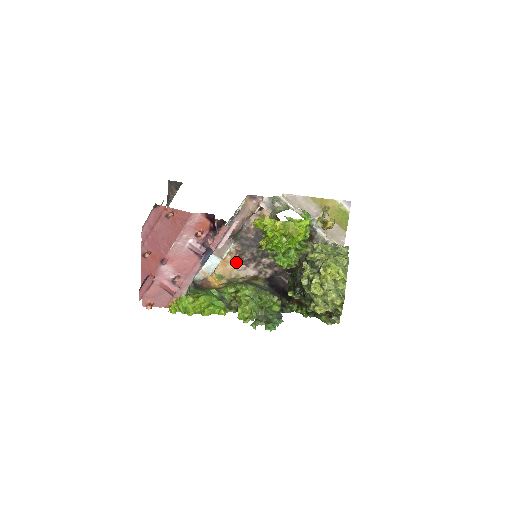
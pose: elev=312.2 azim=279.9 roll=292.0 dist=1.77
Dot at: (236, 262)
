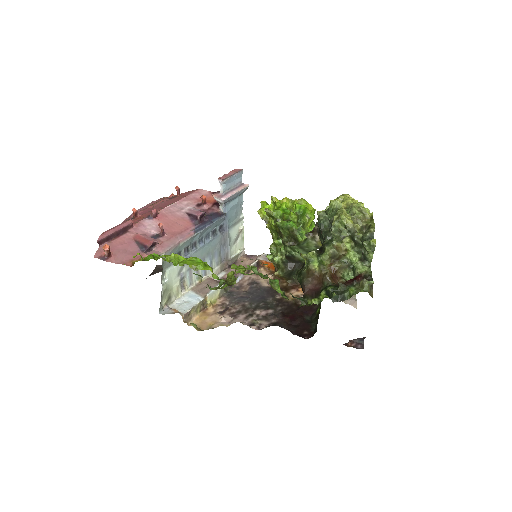
Dot at: (220, 314)
